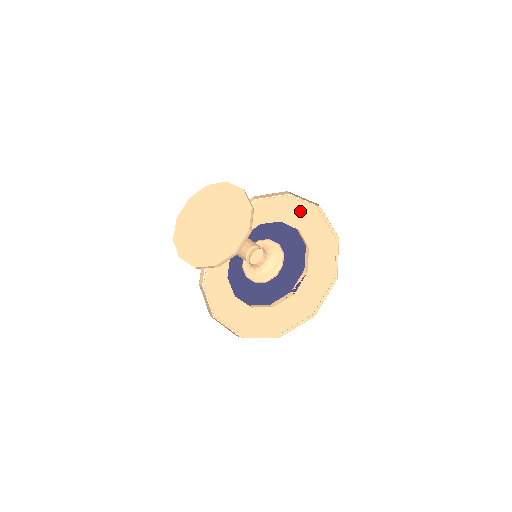
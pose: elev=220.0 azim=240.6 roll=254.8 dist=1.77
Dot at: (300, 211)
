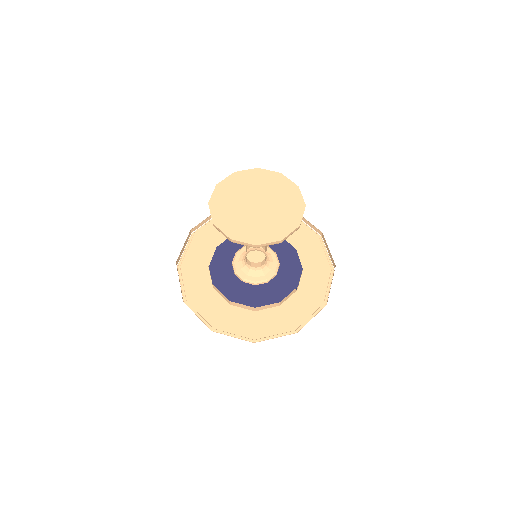
Dot at: (300, 232)
